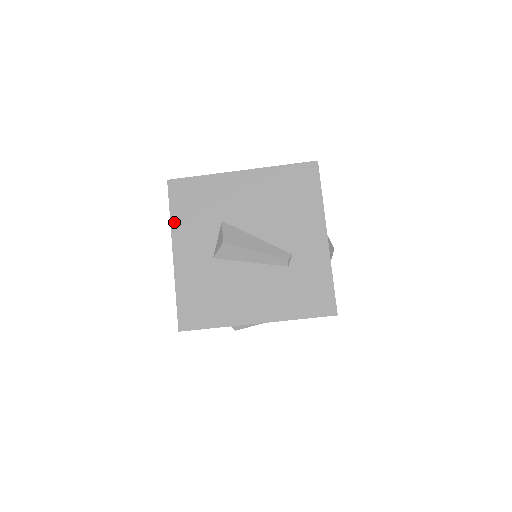
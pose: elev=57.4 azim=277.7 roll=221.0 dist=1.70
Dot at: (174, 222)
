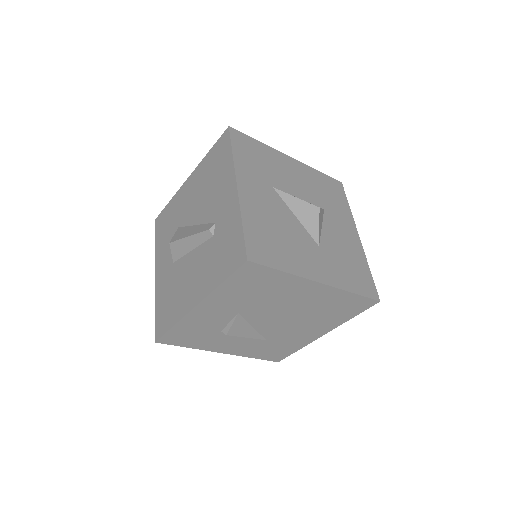
Dot at: (157, 249)
